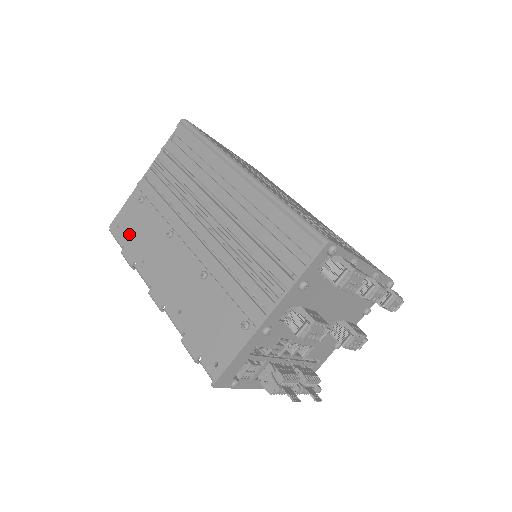
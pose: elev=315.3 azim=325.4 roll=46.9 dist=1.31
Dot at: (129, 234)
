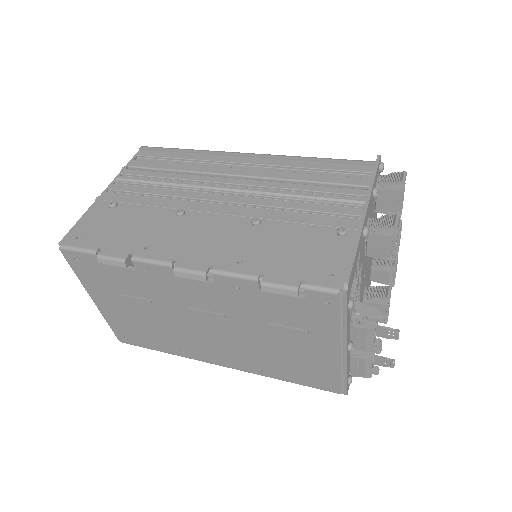
Dot at: (105, 236)
